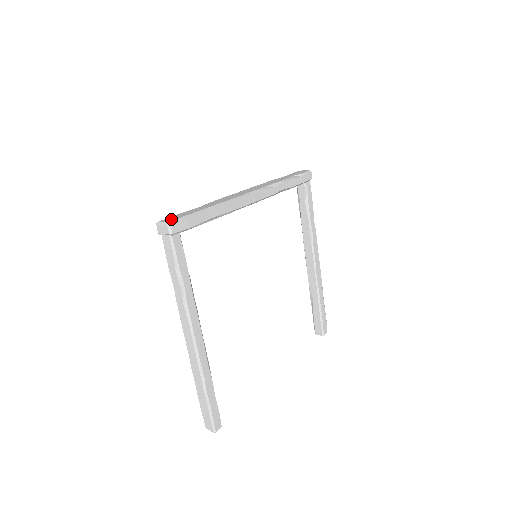
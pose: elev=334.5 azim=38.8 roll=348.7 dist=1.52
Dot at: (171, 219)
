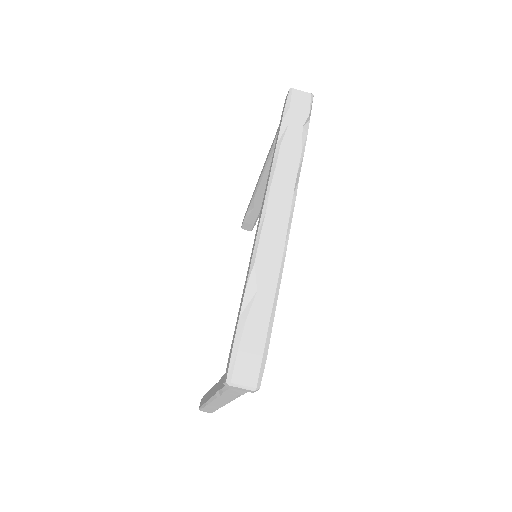
Dot at: (250, 371)
